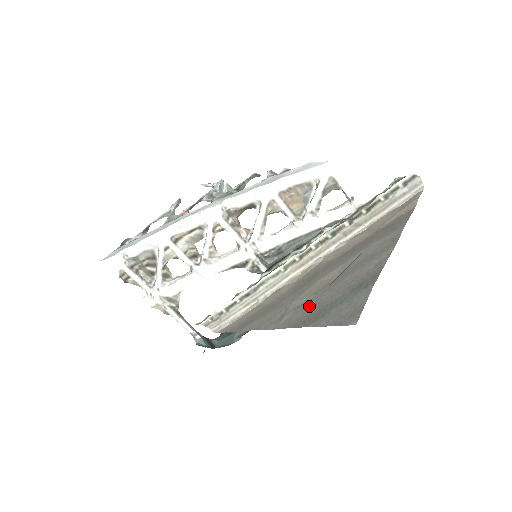
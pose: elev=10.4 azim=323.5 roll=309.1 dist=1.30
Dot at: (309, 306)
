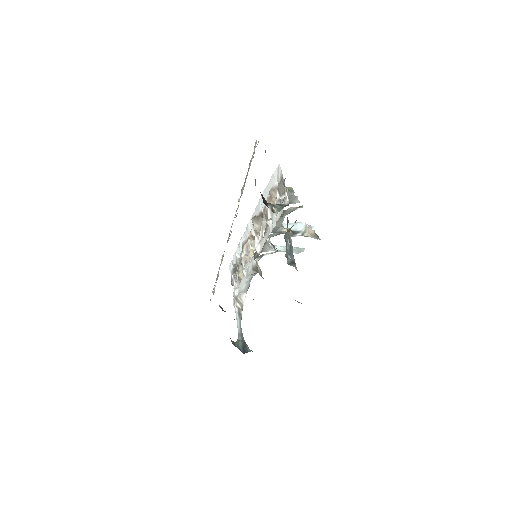
Dot at: occluded
